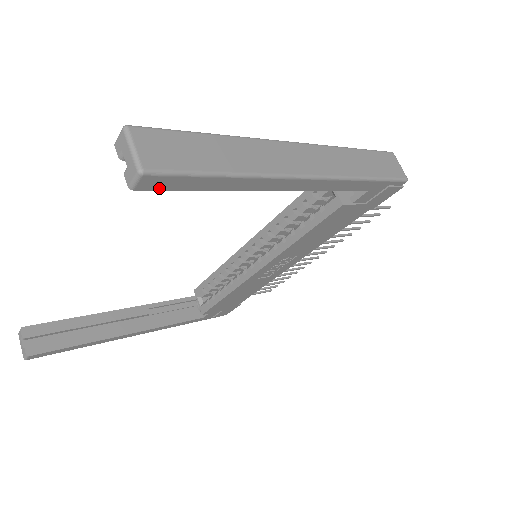
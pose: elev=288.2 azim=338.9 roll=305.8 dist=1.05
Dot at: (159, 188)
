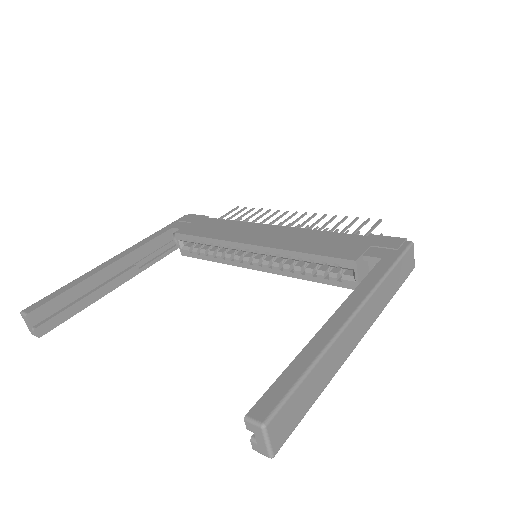
Dot at: occluded
